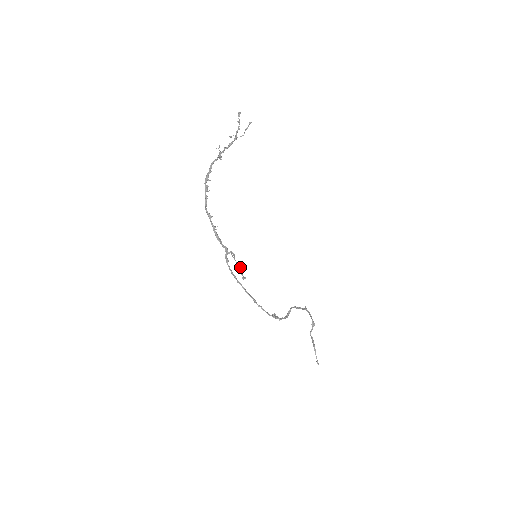
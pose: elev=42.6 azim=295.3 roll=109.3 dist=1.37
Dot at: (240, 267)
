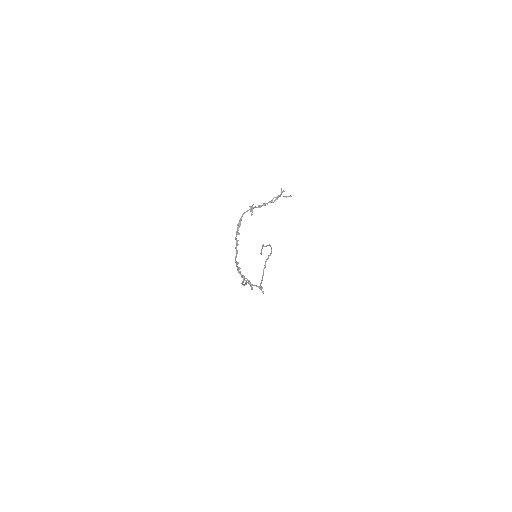
Dot at: (250, 282)
